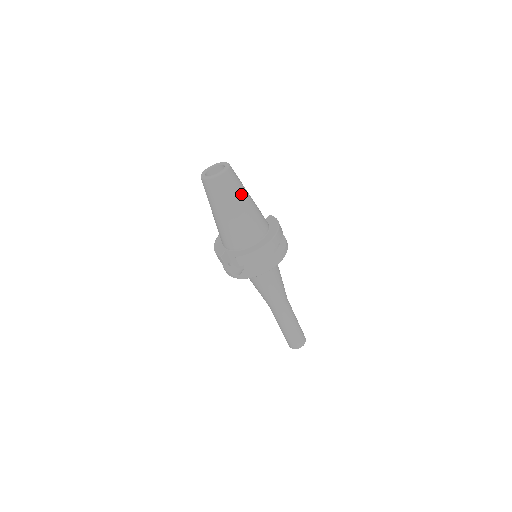
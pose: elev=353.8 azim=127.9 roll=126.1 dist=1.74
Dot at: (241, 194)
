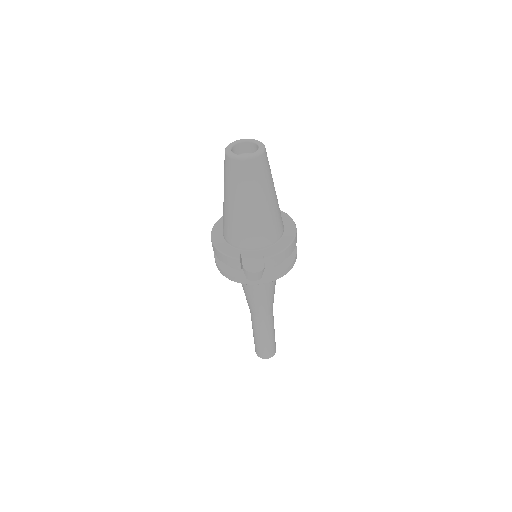
Dot at: (272, 179)
